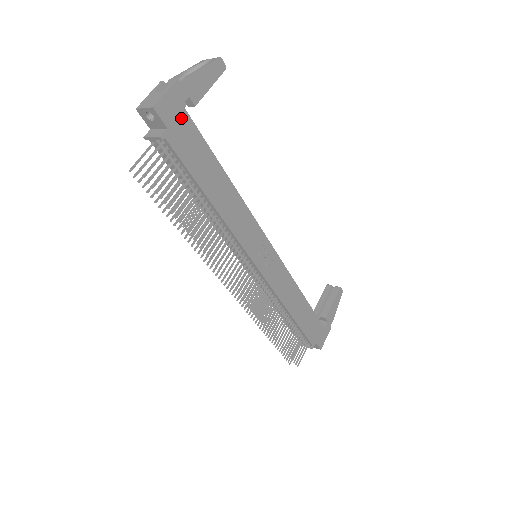
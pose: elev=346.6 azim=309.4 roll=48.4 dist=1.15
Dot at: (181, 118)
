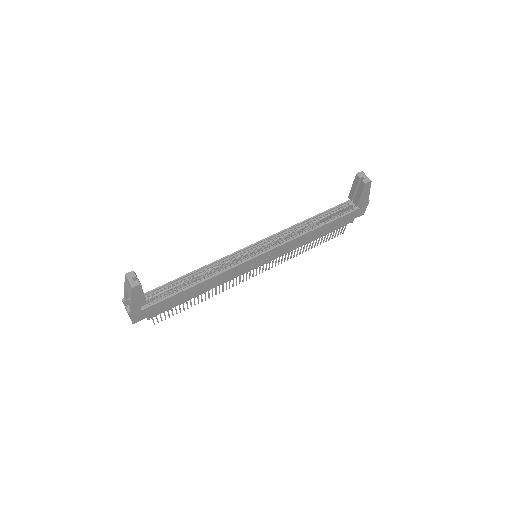
Dot at: (147, 311)
